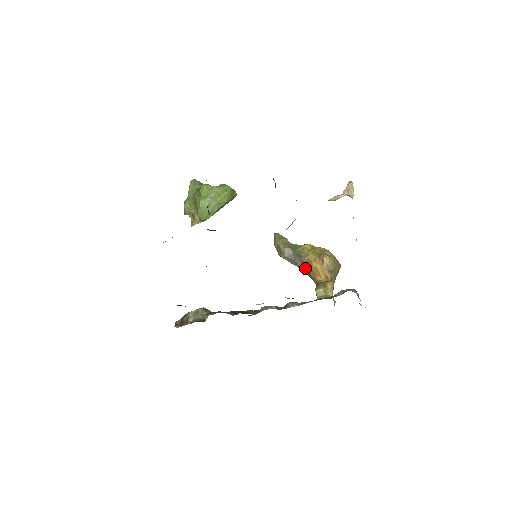
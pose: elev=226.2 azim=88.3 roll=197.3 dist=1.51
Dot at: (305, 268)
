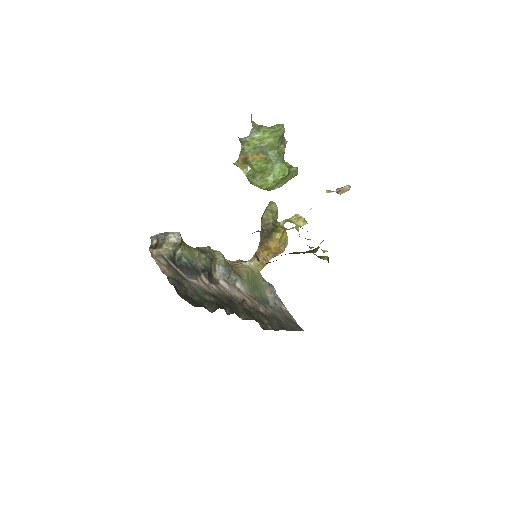
Dot at: (265, 239)
